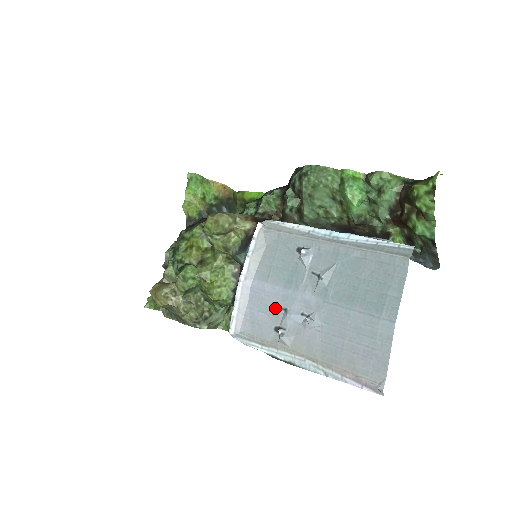
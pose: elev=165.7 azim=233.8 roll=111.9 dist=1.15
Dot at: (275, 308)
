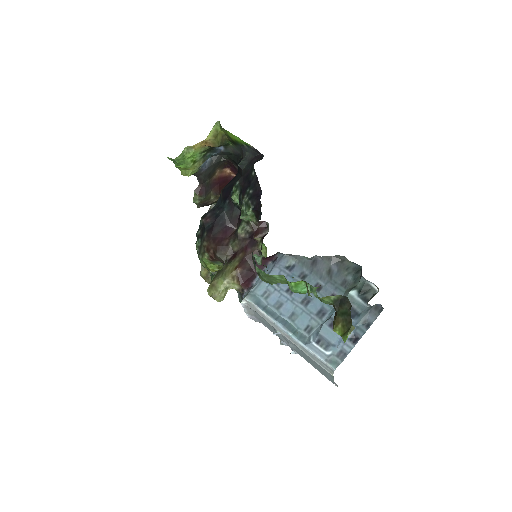
Dot at: occluded
